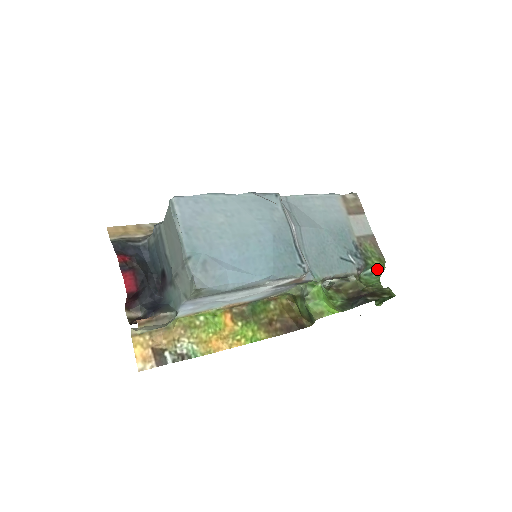
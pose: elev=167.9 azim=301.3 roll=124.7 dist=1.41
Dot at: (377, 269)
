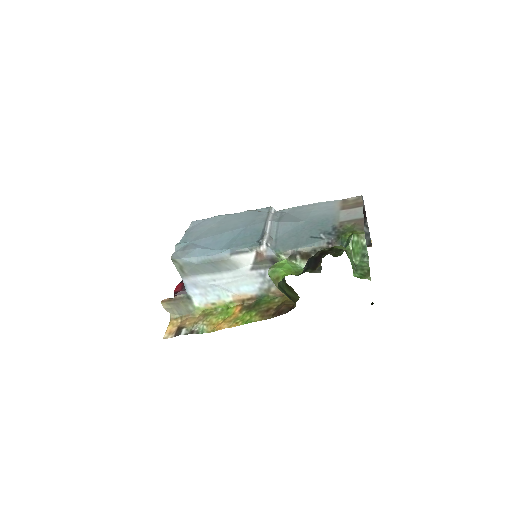
Dot at: (348, 239)
